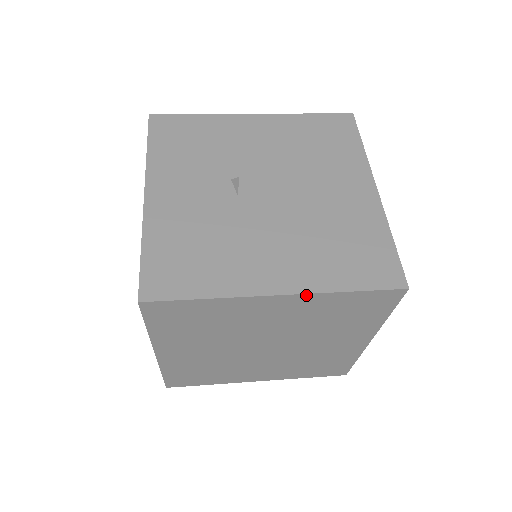
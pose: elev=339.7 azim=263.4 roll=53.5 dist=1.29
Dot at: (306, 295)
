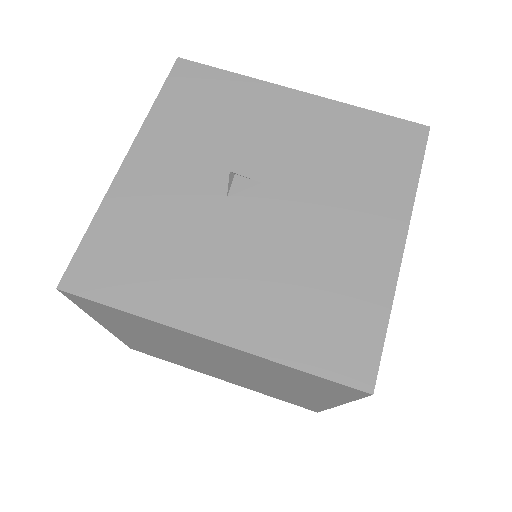
Dot at: (243, 351)
